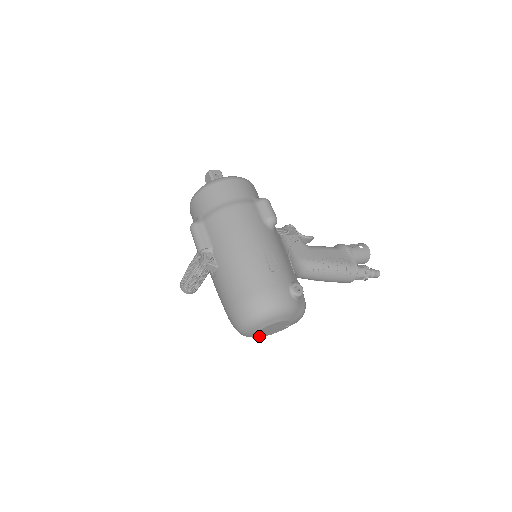
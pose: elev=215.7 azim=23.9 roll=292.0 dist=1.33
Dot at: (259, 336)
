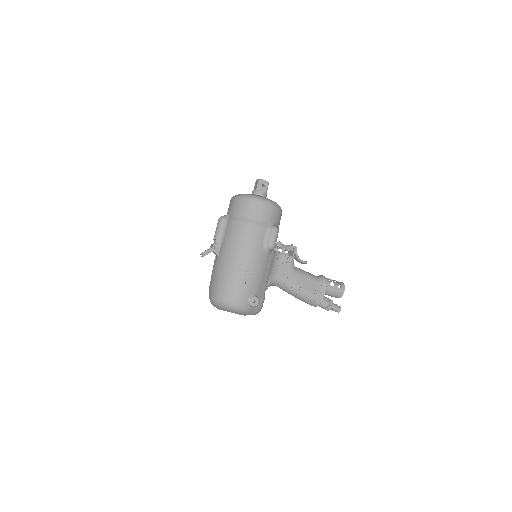
Dot at: occluded
